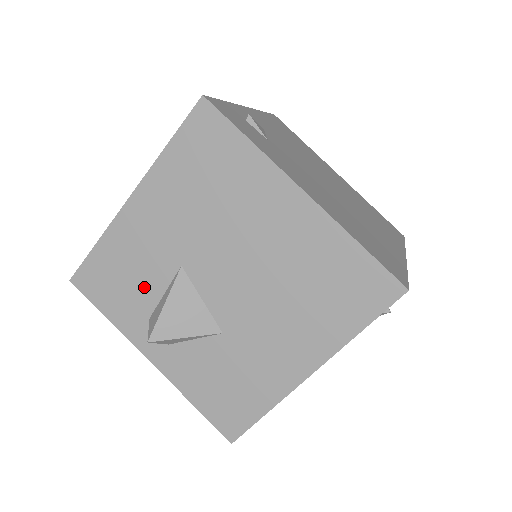
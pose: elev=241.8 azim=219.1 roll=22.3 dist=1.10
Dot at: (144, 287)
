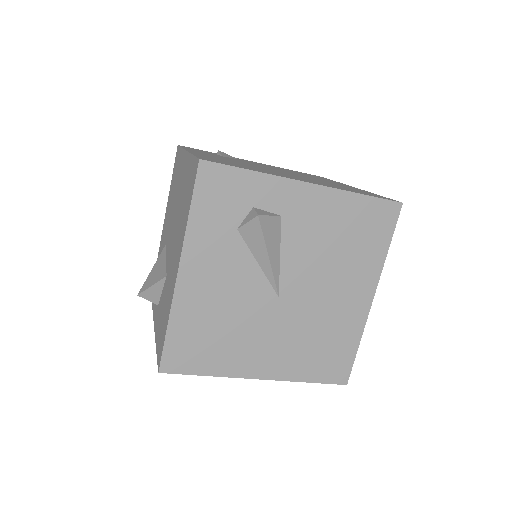
Dot at: occluded
